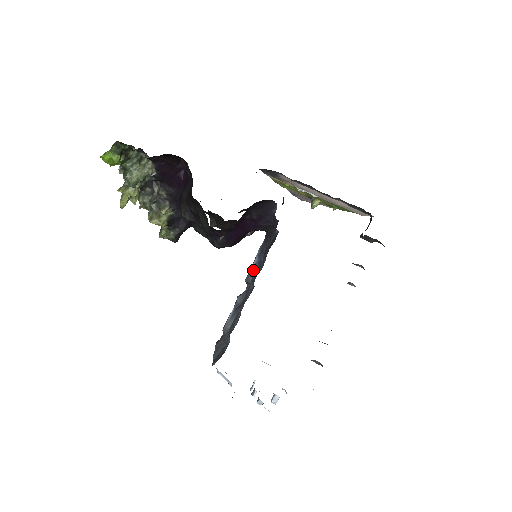
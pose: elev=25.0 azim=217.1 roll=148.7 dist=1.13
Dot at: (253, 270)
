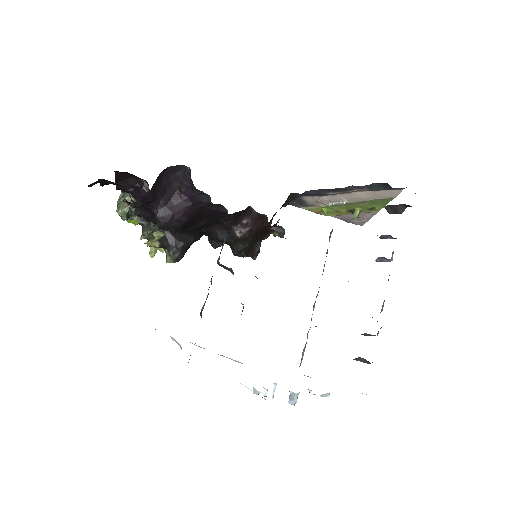
Dot at: occluded
